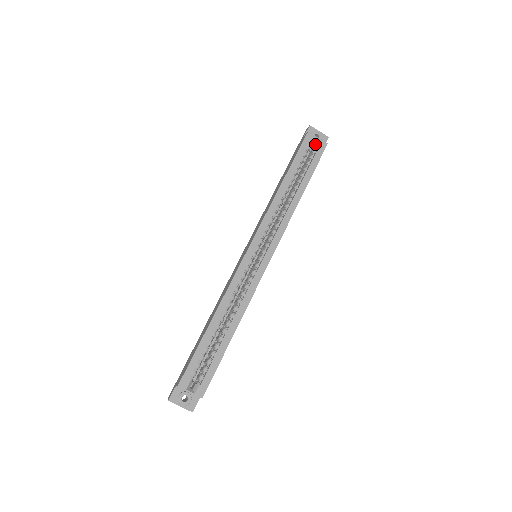
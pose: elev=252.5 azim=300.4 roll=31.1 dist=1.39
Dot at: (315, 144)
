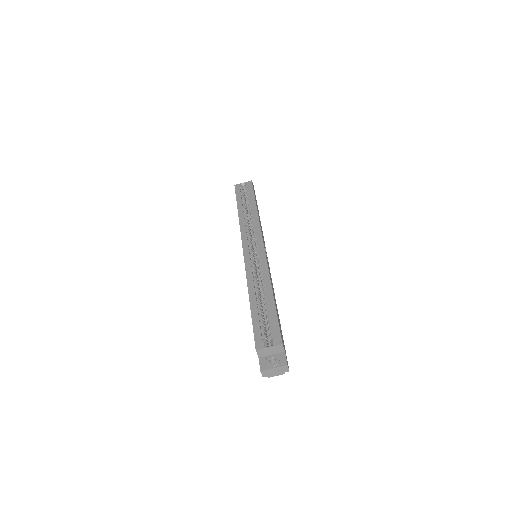
Dot at: (245, 187)
